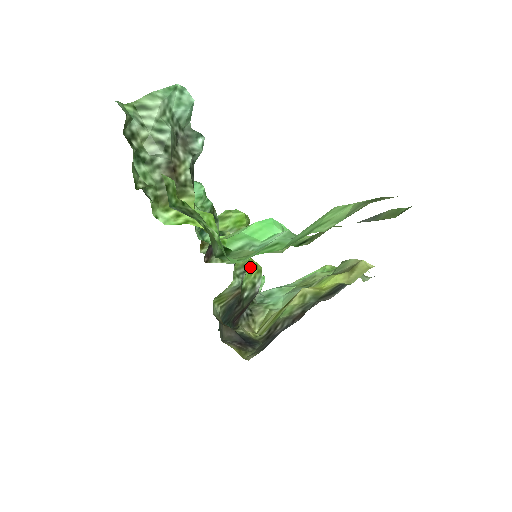
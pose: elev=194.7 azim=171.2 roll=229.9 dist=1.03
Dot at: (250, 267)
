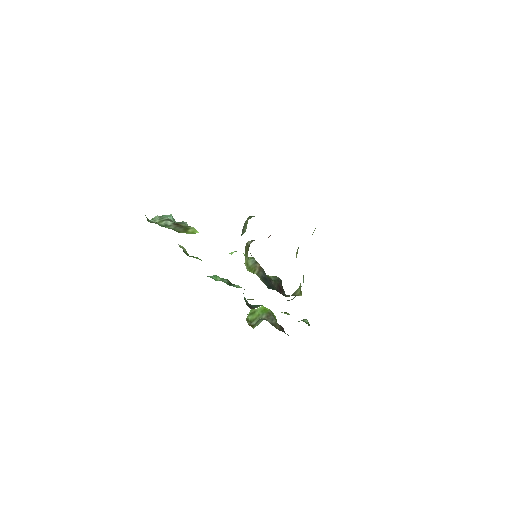
Dot at: occluded
